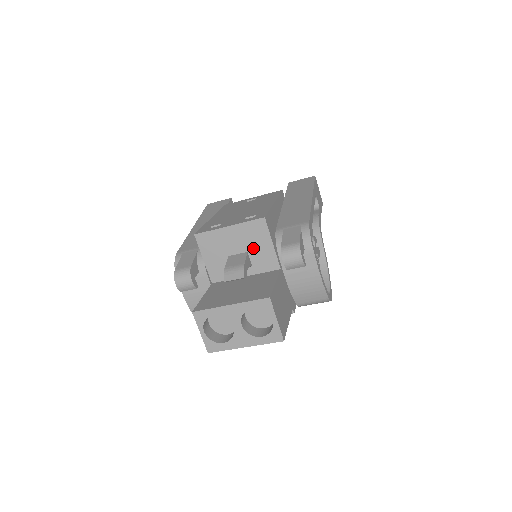
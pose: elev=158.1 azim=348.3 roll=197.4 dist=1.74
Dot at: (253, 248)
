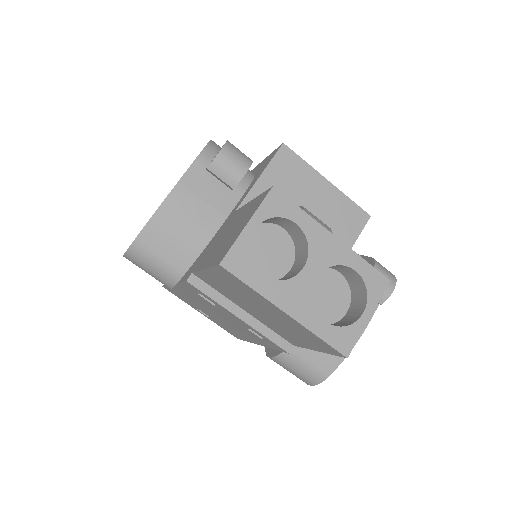
Dot at: occluded
